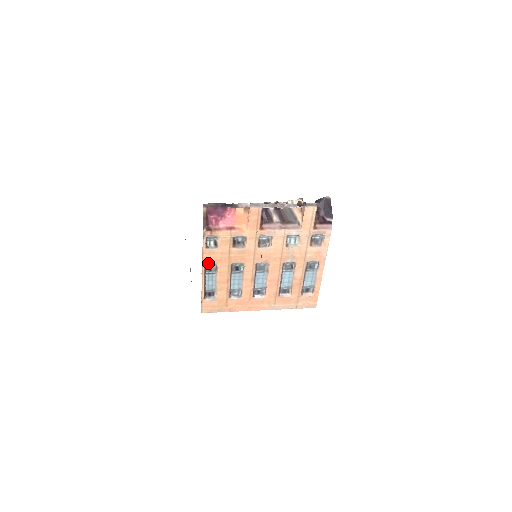
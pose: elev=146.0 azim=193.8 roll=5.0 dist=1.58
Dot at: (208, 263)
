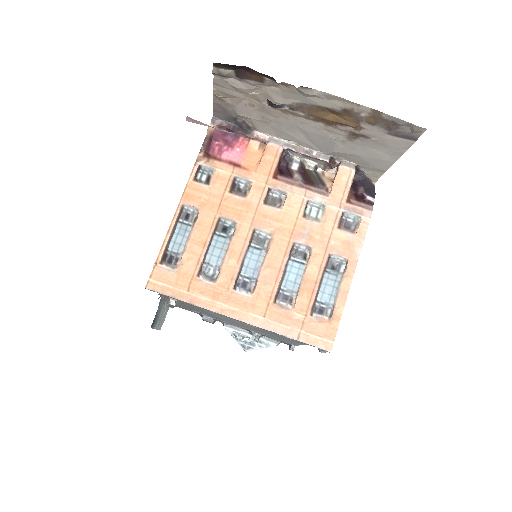
Dot at: (188, 204)
